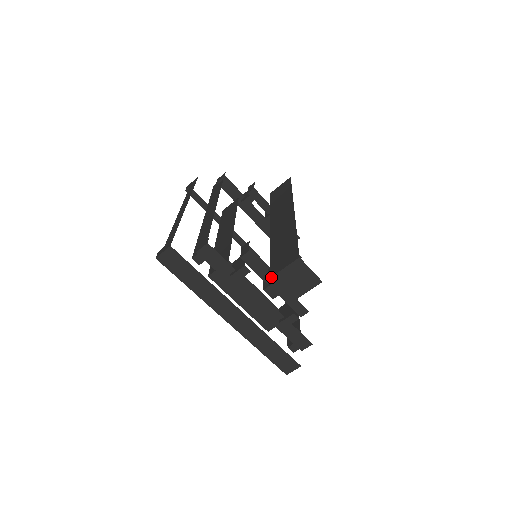
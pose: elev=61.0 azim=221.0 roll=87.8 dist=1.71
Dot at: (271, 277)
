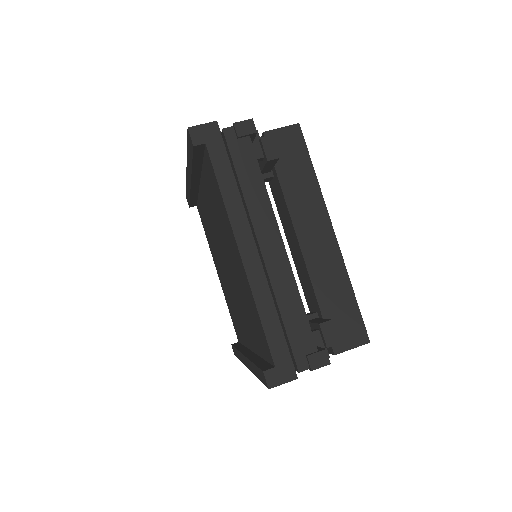
Dot at: occluded
